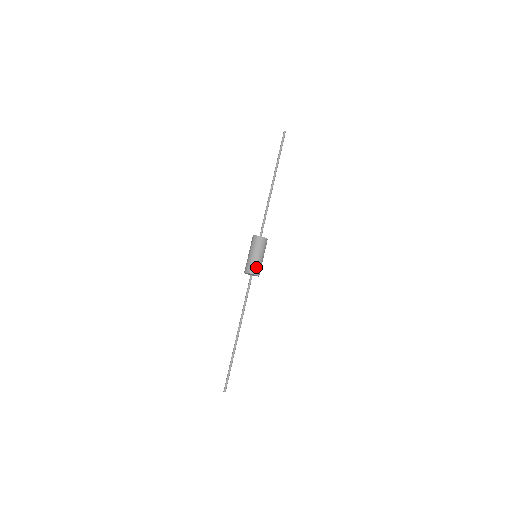
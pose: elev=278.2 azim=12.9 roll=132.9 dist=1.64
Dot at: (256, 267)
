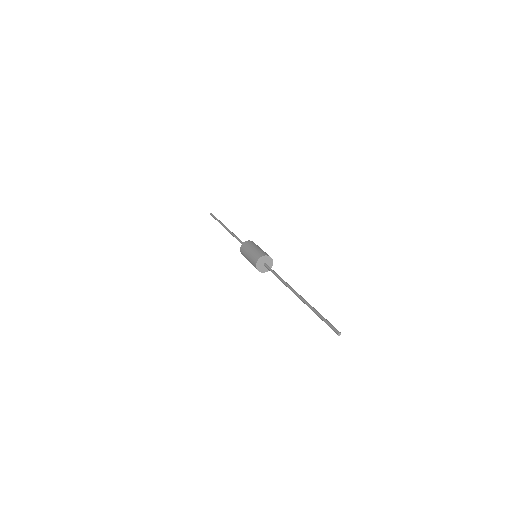
Dot at: occluded
